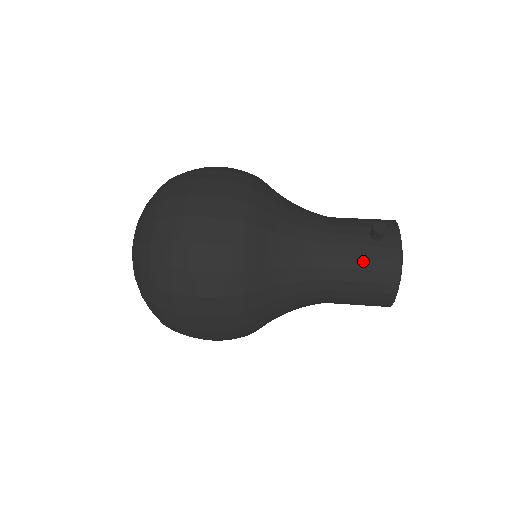
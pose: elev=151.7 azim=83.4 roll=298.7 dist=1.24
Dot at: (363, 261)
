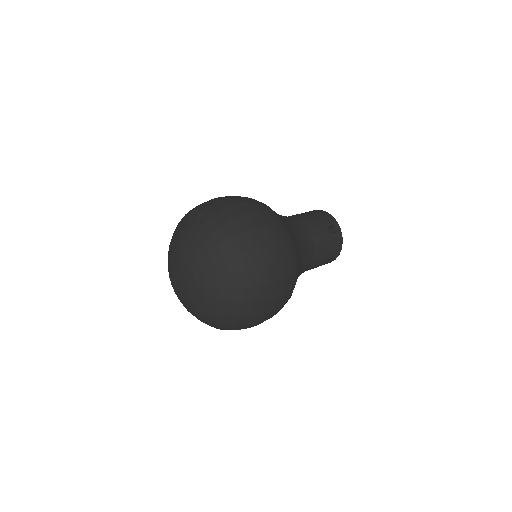
Dot at: (328, 249)
